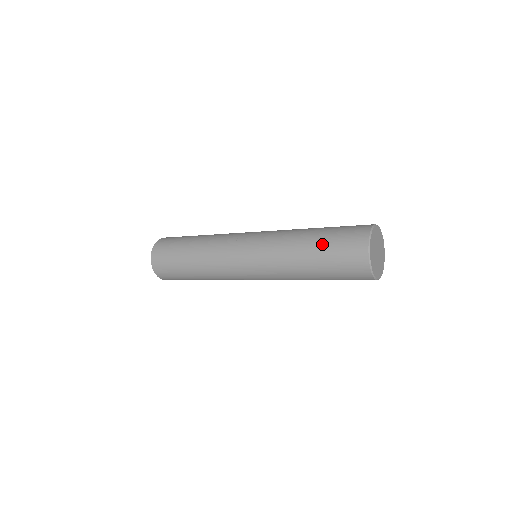
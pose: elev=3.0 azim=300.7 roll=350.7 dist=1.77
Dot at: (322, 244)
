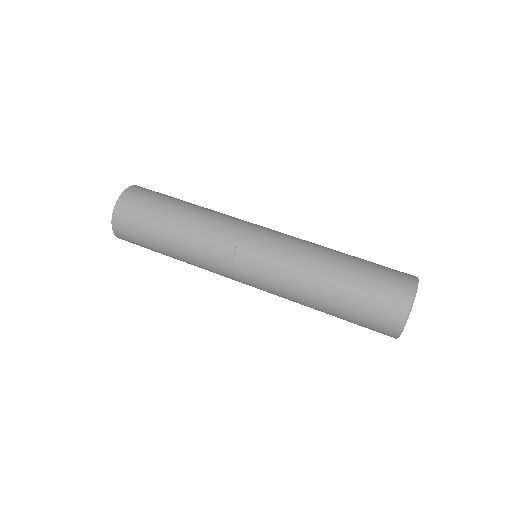
Dot at: occluded
